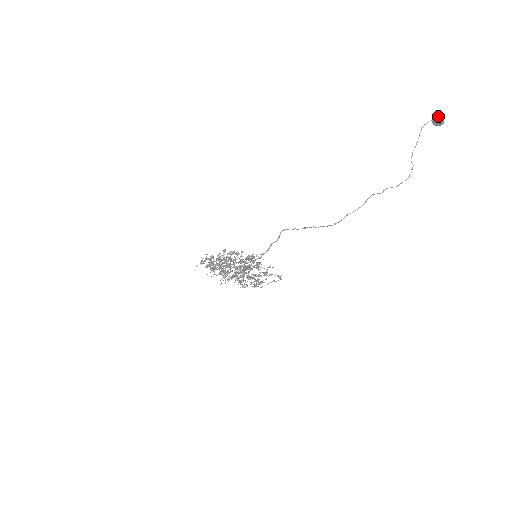
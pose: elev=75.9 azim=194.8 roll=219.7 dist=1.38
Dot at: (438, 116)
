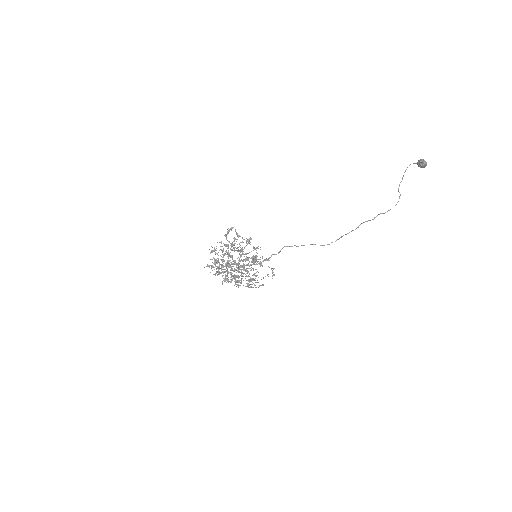
Dot at: (422, 159)
